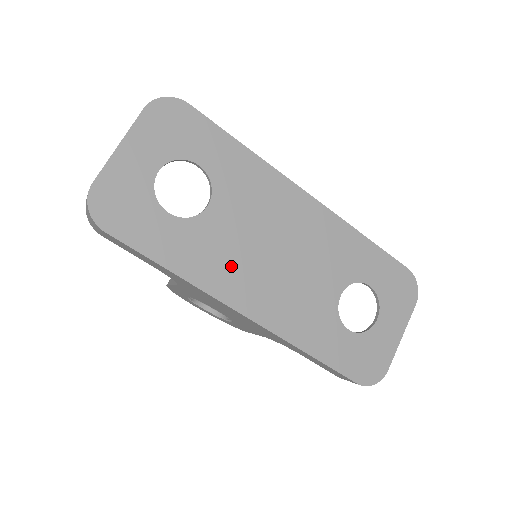
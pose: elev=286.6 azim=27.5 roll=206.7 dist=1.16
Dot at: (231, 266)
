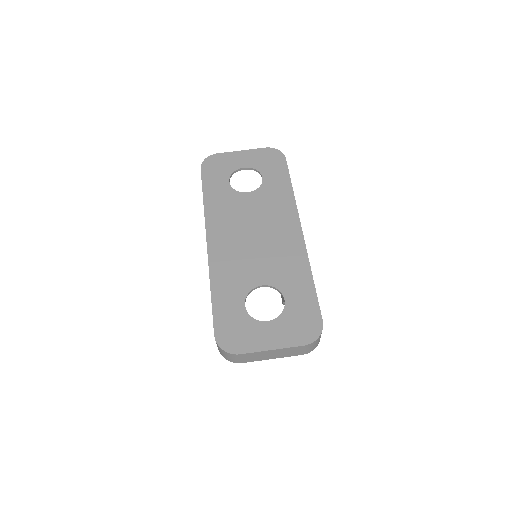
Dot at: (227, 219)
